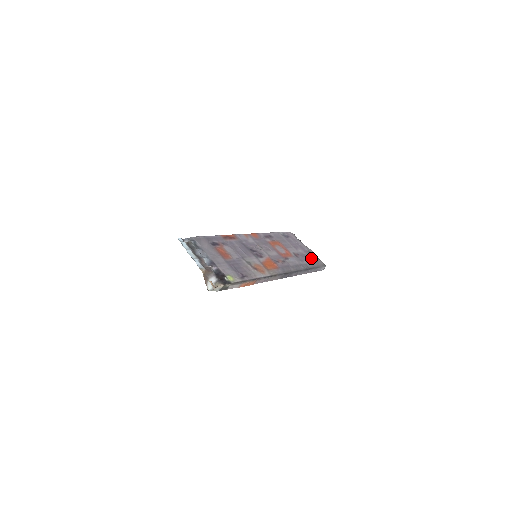
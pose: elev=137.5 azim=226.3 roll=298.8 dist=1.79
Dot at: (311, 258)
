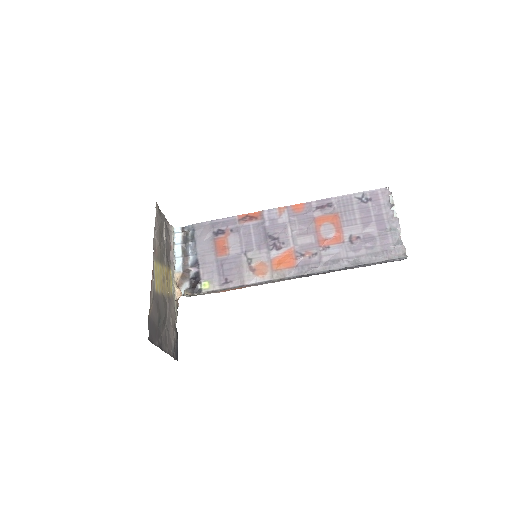
Dot at: (383, 243)
